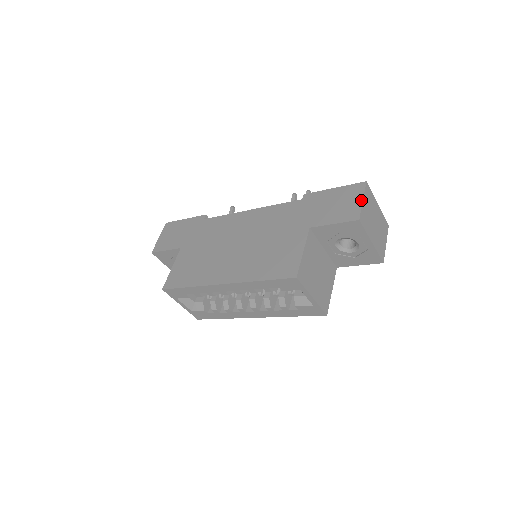
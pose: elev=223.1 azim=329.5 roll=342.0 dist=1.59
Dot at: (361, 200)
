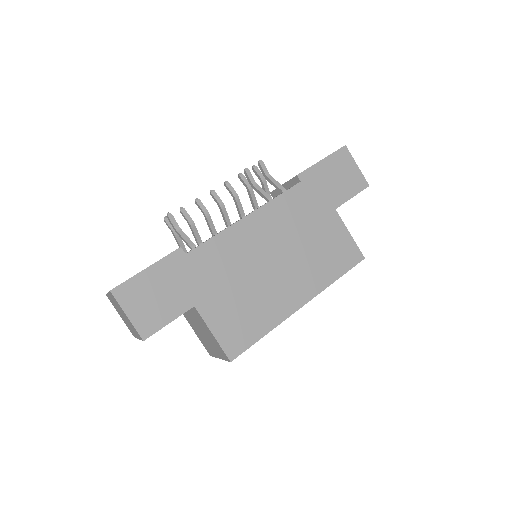
Dot at: (357, 166)
